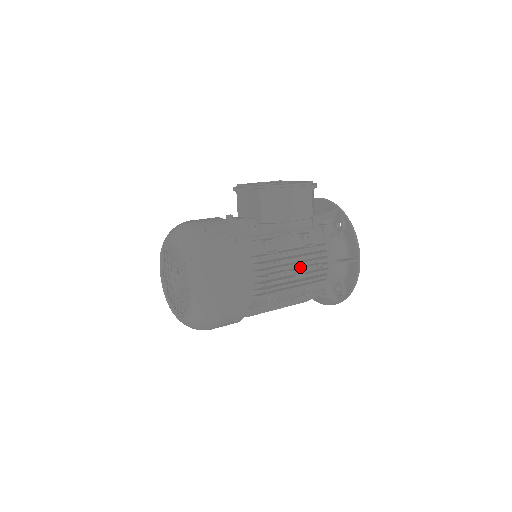
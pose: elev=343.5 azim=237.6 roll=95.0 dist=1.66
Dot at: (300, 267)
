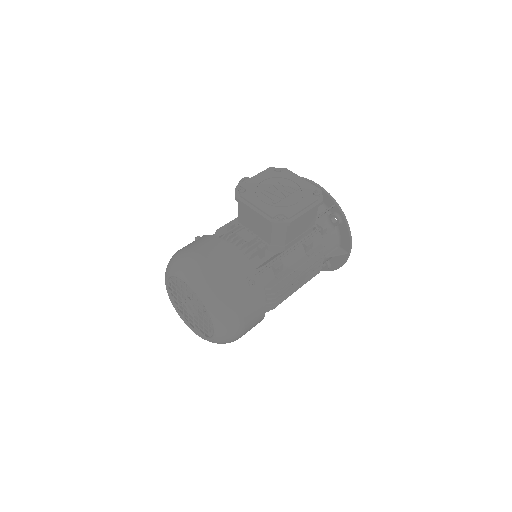
Dot at: (302, 278)
